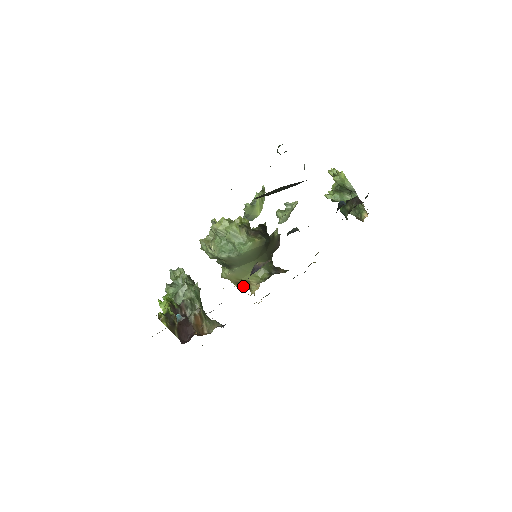
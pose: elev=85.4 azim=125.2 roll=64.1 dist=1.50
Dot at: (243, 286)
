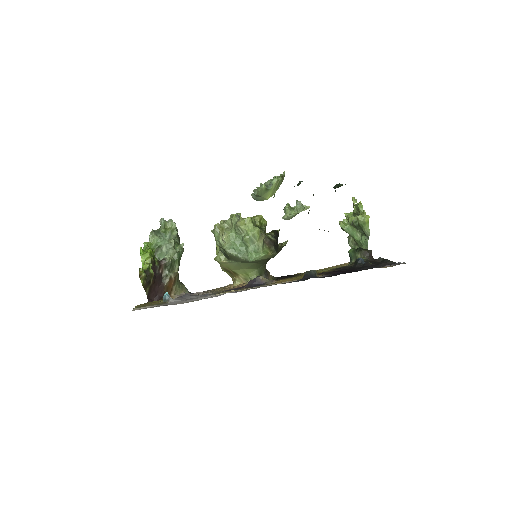
Dot at: (229, 274)
